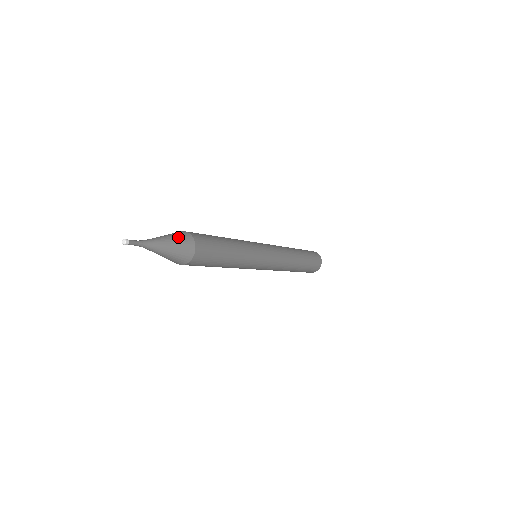
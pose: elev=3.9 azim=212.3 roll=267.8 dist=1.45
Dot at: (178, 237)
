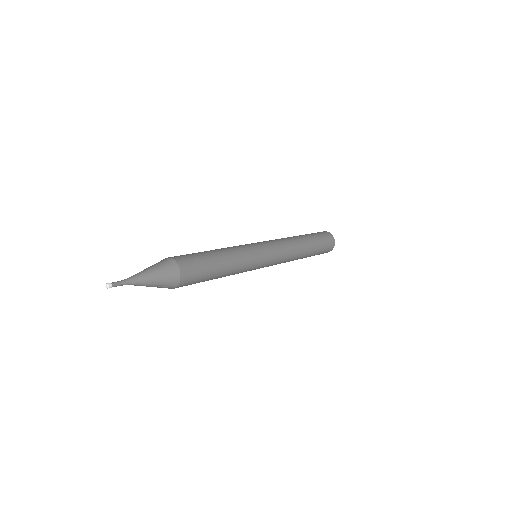
Dot at: (155, 264)
